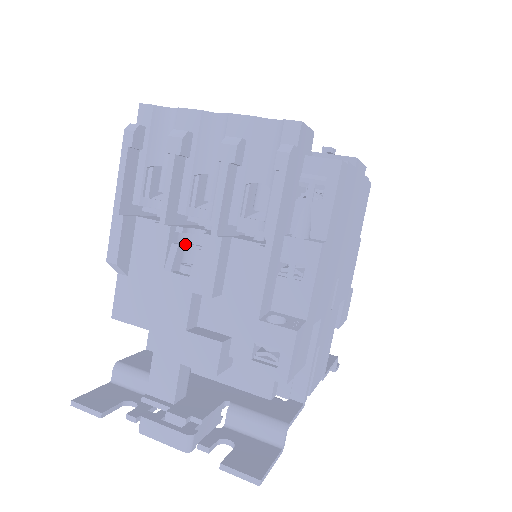
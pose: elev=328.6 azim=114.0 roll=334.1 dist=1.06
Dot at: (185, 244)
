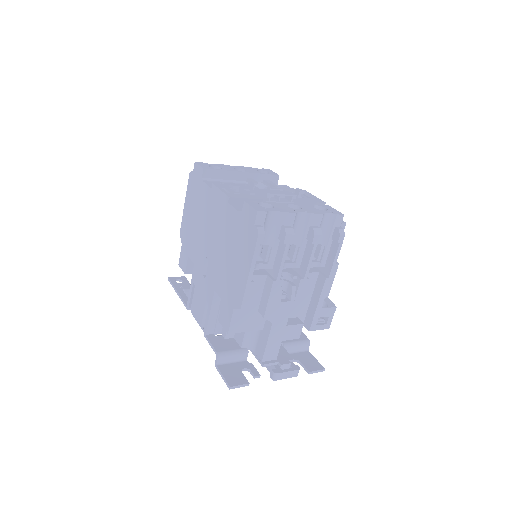
Dot at: occluded
